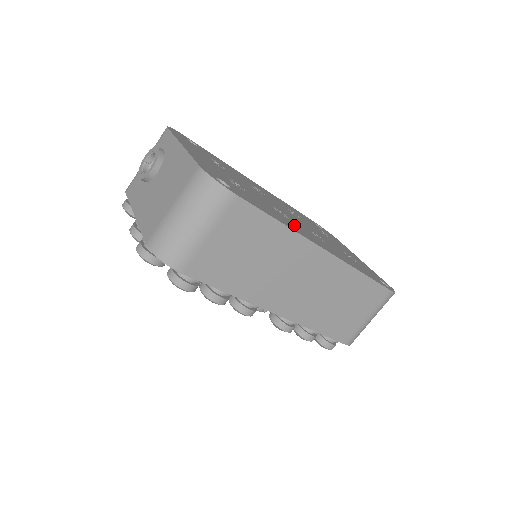
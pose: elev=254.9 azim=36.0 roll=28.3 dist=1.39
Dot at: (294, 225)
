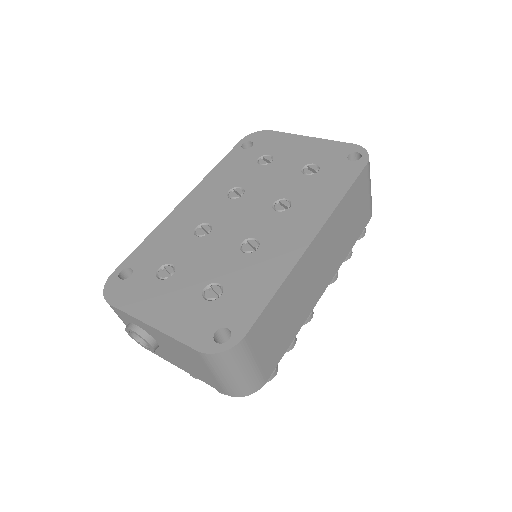
Dot at: (273, 251)
